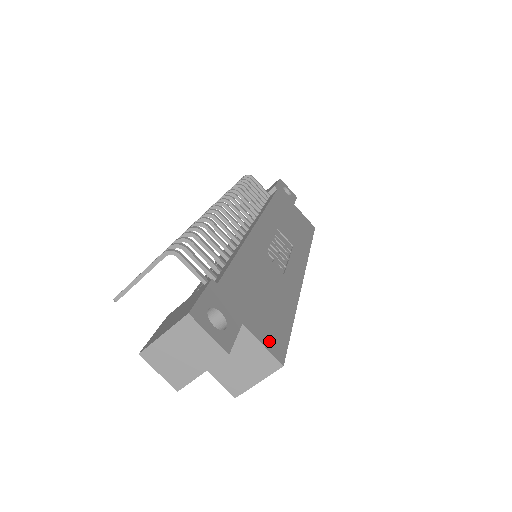
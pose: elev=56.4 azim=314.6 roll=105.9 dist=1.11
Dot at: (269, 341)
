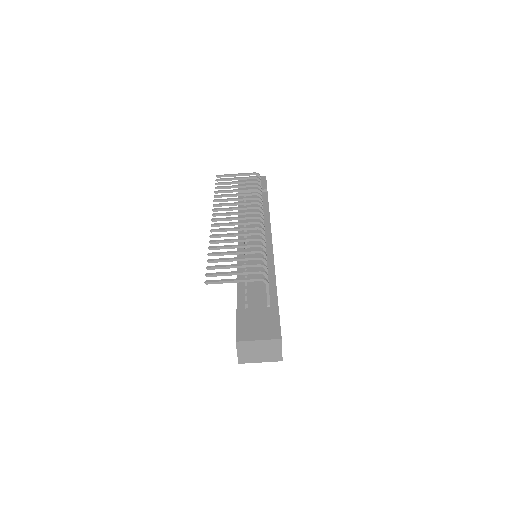
Dot at: occluded
